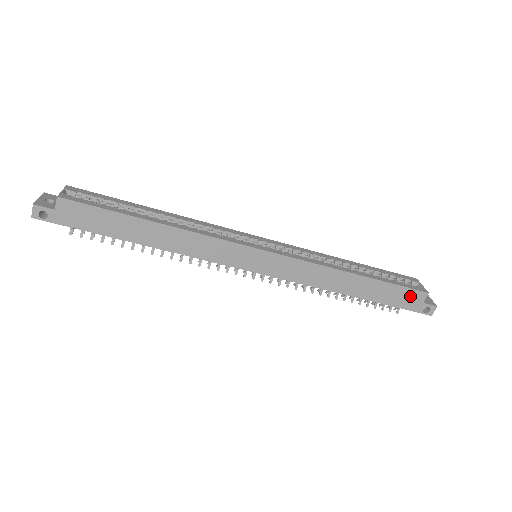
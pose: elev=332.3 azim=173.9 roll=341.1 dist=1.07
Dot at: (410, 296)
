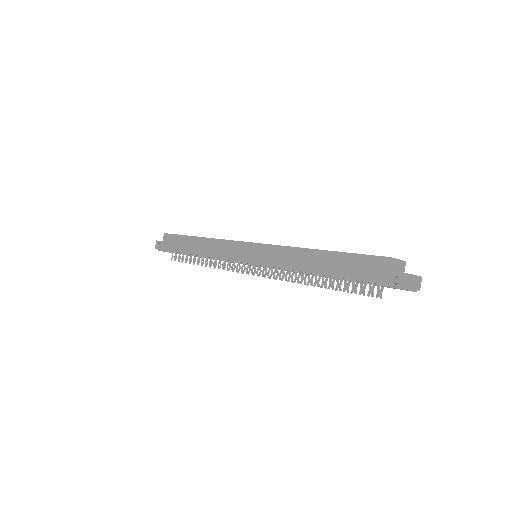
Dot at: (372, 265)
